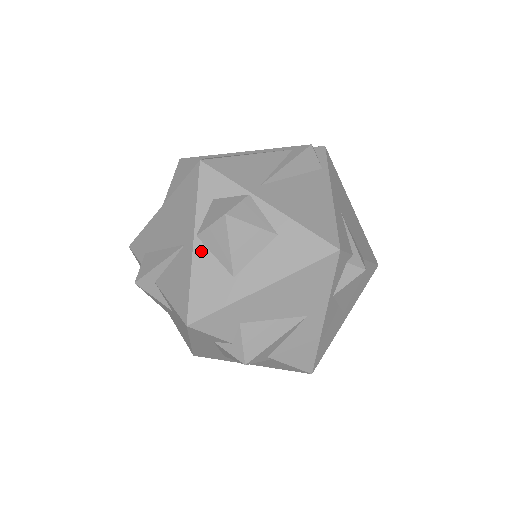
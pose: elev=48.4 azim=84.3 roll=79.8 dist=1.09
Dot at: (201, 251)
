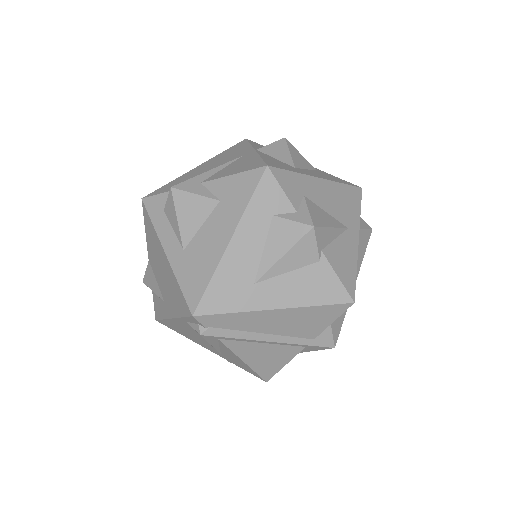
Dot at: (263, 154)
